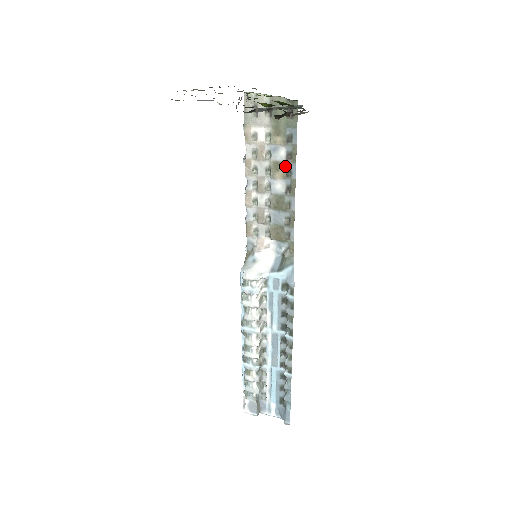
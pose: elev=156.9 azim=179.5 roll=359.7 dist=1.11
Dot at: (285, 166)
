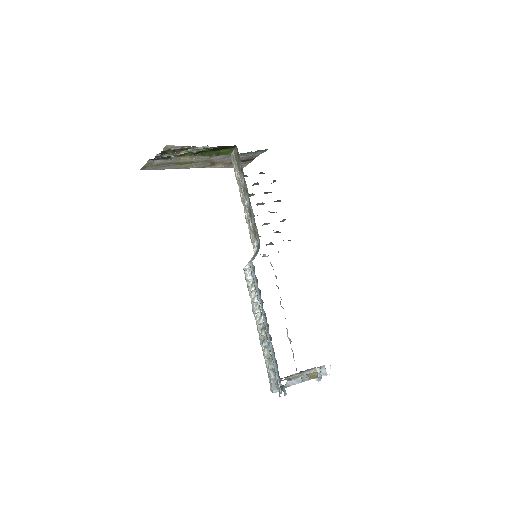
Dot at: (245, 187)
